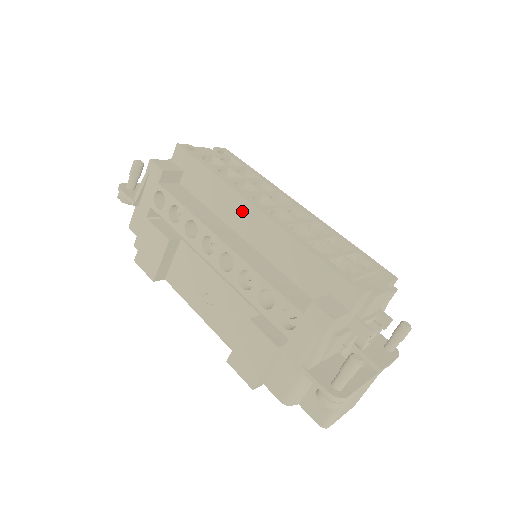
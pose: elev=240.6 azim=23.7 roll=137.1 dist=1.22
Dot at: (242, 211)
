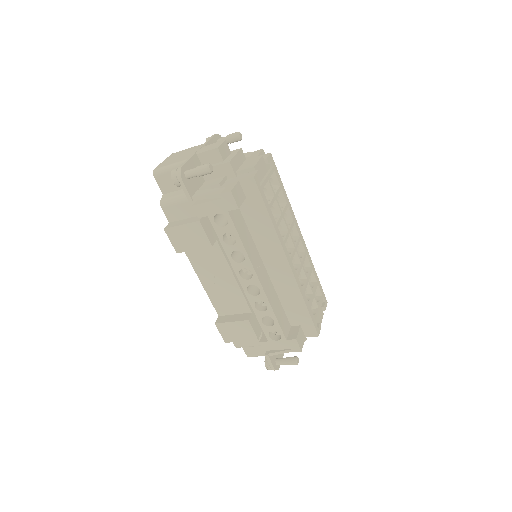
Dot at: (277, 257)
